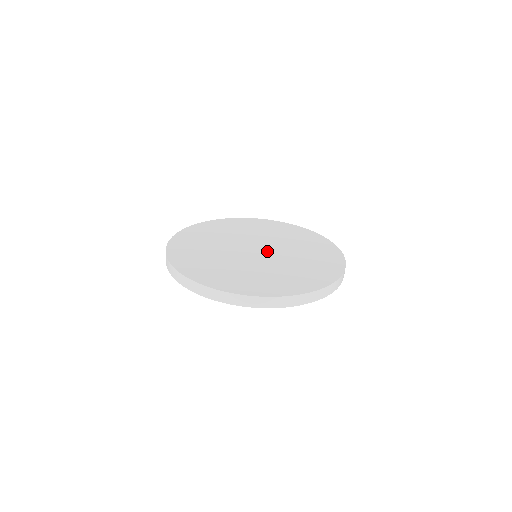
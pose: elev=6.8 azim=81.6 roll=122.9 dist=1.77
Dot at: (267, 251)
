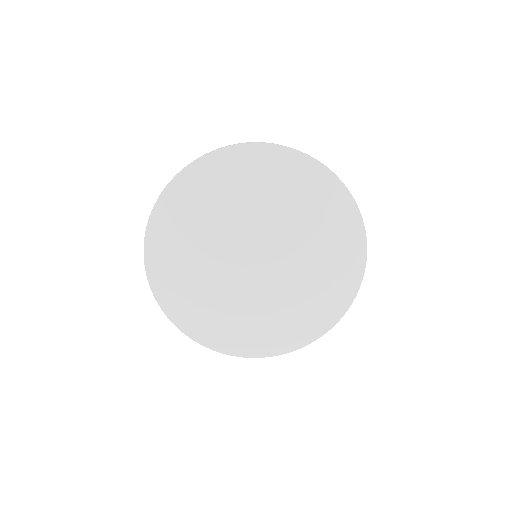
Dot at: occluded
